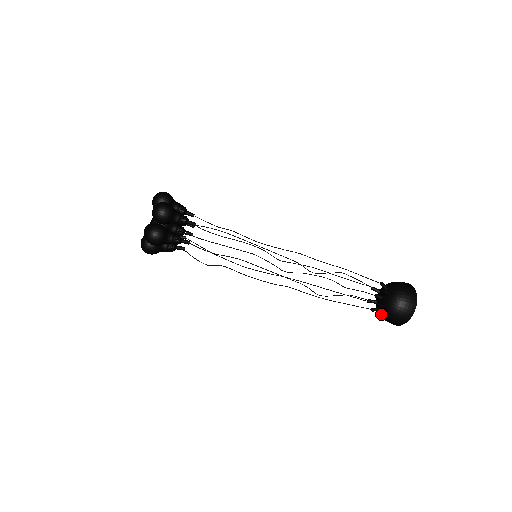
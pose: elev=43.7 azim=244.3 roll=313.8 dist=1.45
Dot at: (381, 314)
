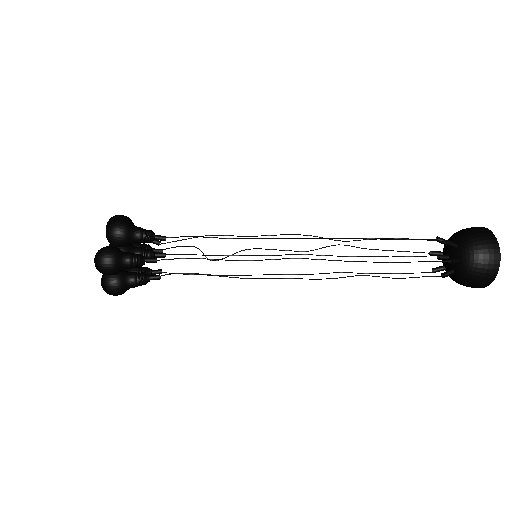
Dot at: occluded
